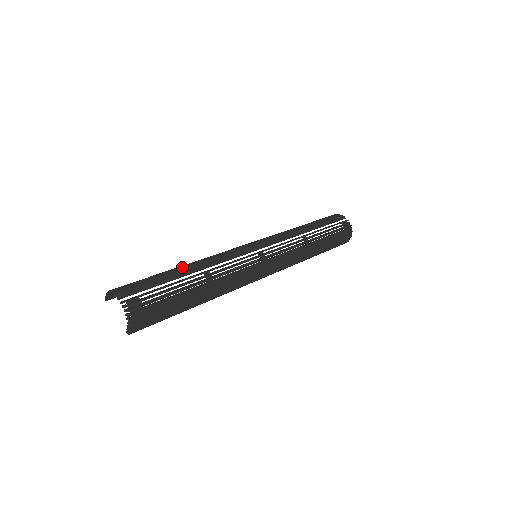
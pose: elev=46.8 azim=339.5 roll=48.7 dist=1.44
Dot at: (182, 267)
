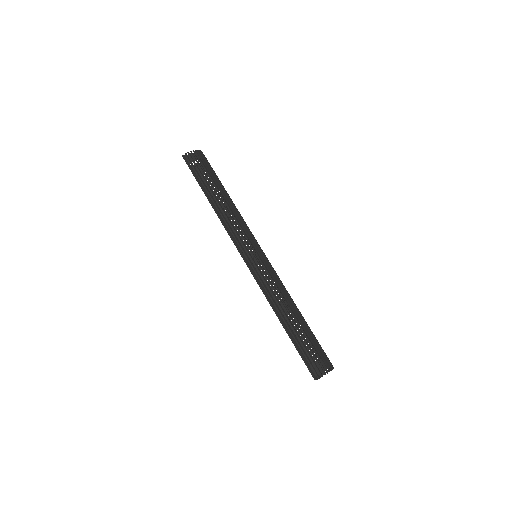
Dot at: occluded
